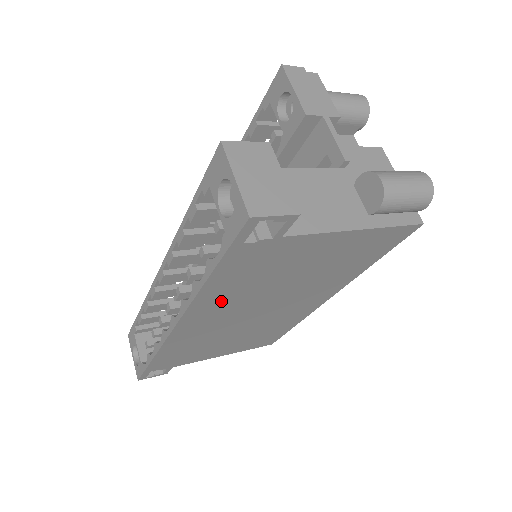
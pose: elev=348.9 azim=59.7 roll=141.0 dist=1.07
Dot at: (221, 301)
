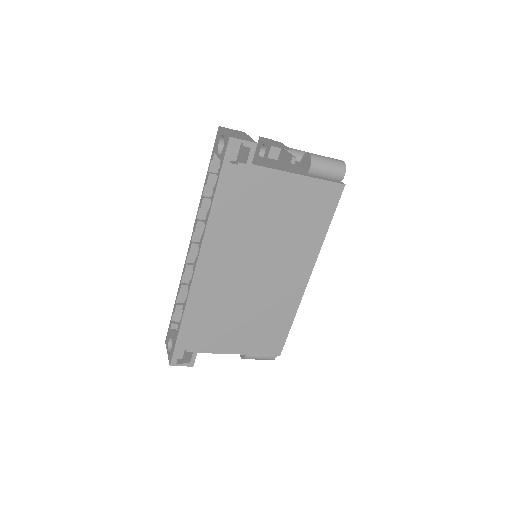
Dot at: (225, 237)
